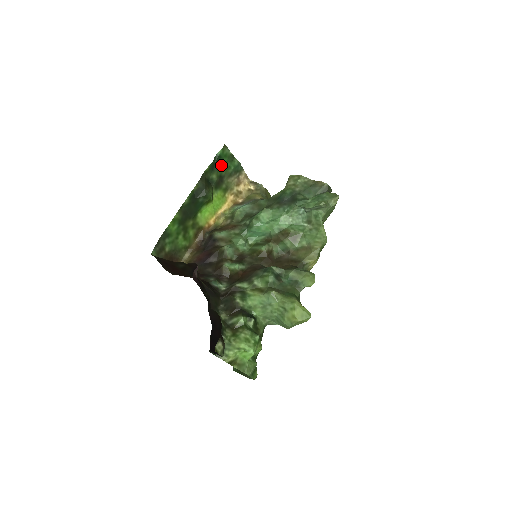
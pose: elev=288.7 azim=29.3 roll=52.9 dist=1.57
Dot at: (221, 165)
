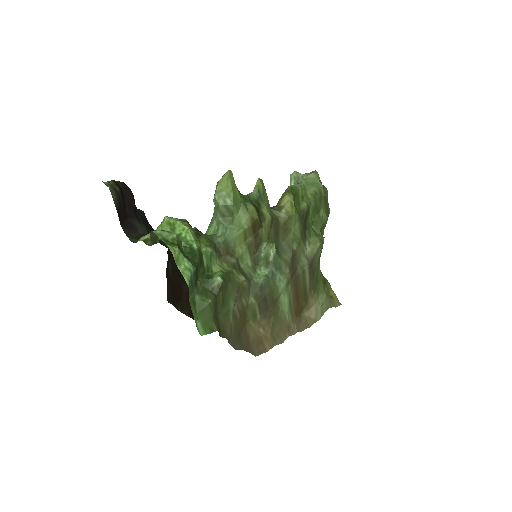
Dot at: occluded
